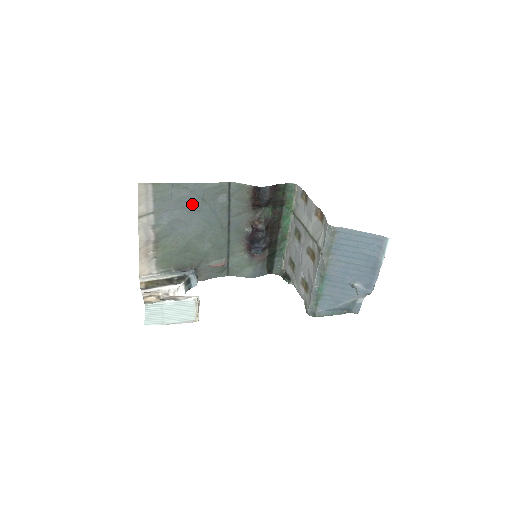
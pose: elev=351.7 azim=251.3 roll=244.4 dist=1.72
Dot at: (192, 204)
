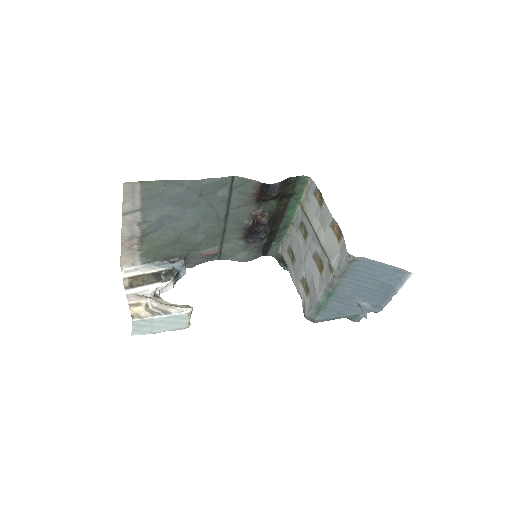
Dot at: (187, 199)
